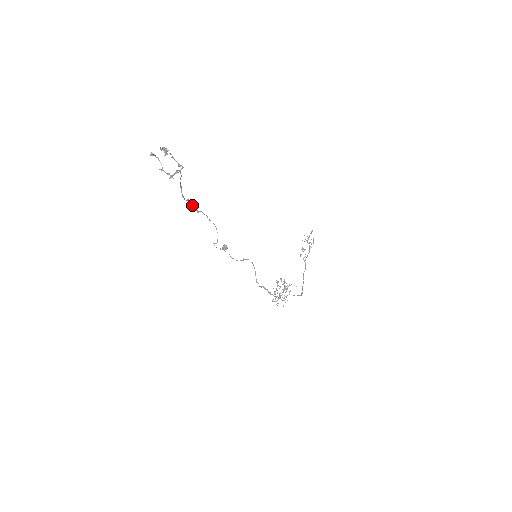
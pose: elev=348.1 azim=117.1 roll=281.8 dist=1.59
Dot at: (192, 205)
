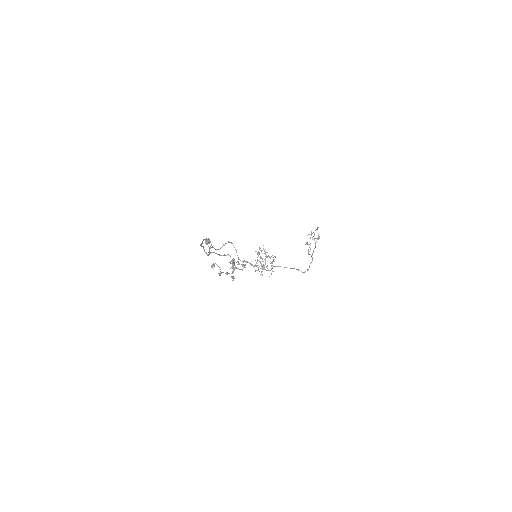
Dot at: (201, 244)
